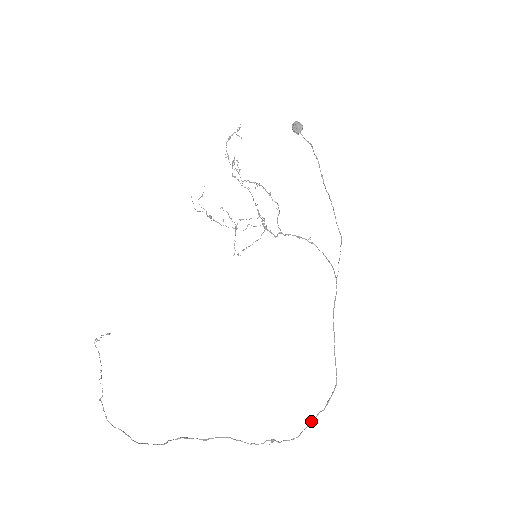
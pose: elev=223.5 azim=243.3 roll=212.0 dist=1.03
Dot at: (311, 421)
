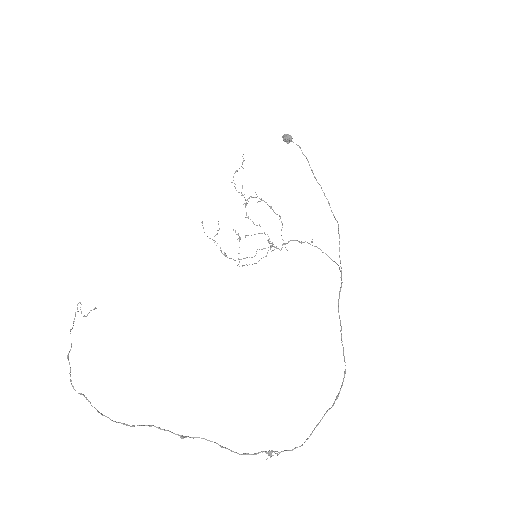
Dot at: occluded
